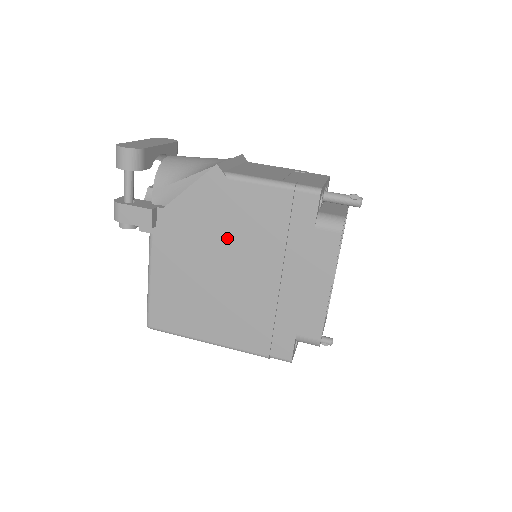
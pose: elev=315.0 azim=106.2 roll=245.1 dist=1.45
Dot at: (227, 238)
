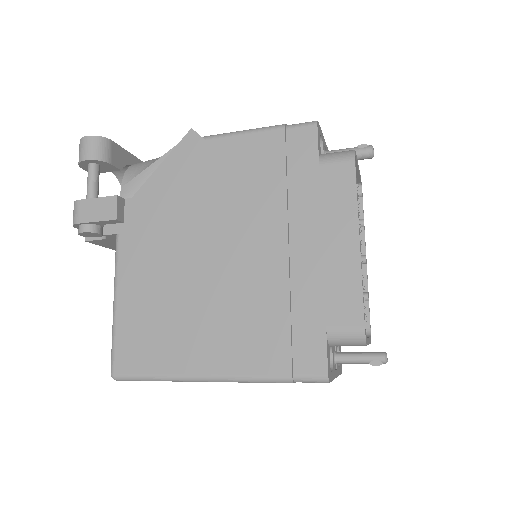
Dot at: (211, 211)
